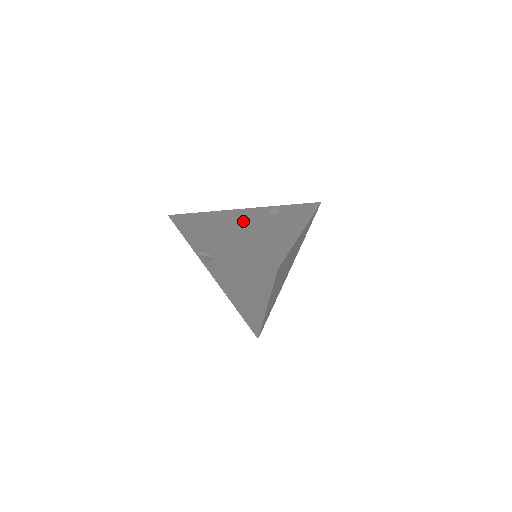
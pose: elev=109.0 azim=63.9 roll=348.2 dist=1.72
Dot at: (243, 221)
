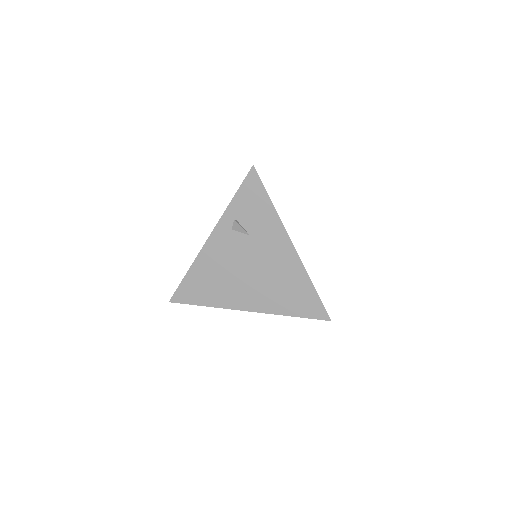
Dot at: (234, 268)
